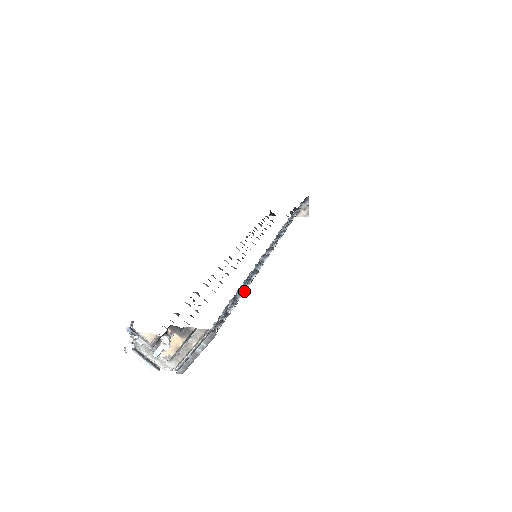
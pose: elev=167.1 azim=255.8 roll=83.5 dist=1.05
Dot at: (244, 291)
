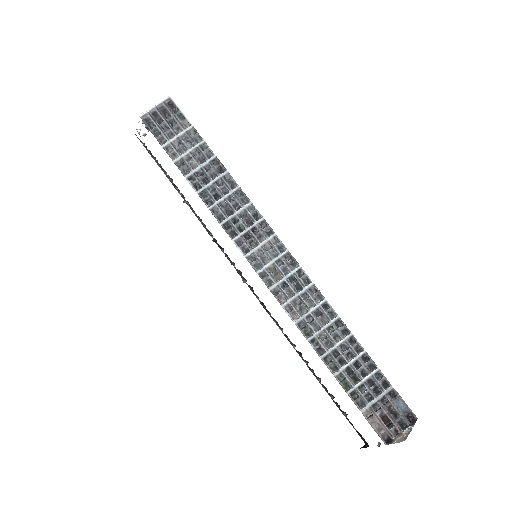
Dot at: (206, 150)
